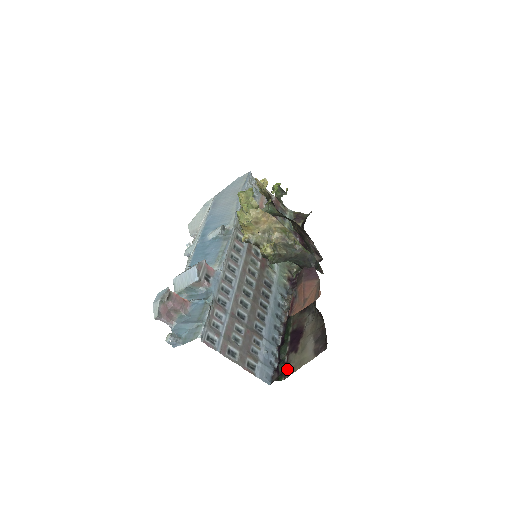
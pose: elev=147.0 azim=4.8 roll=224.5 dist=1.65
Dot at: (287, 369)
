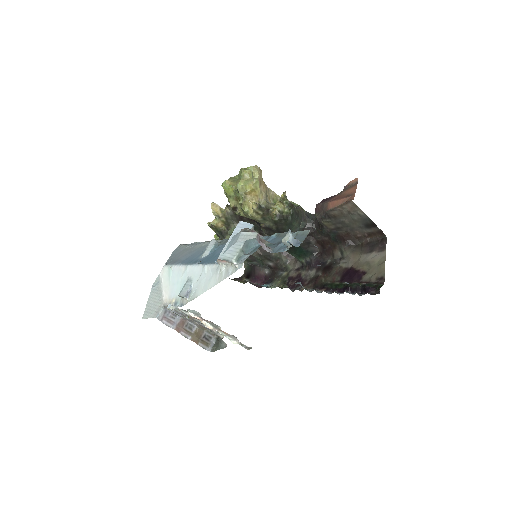
Dot at: (375, 282)
